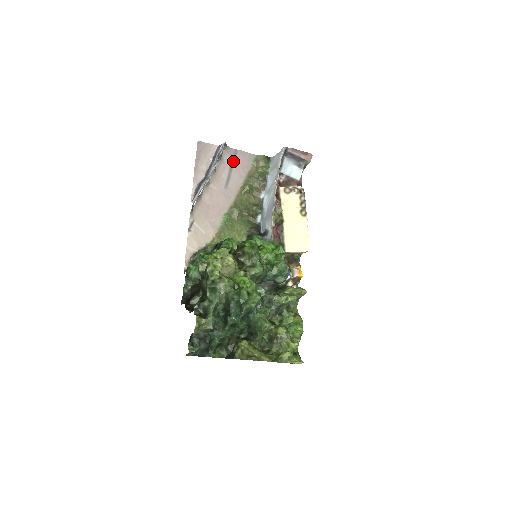
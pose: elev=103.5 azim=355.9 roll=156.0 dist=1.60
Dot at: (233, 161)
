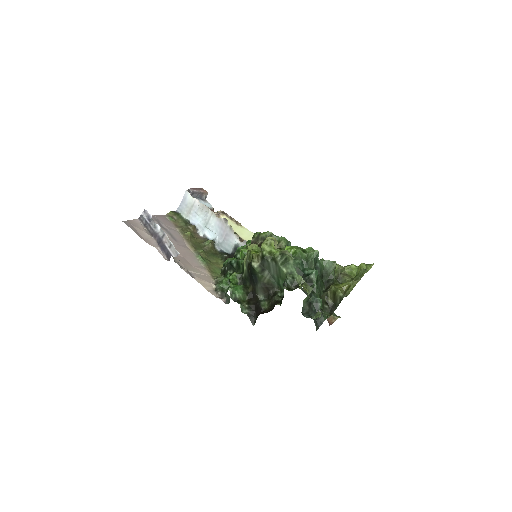
Dot at: (159, 223)
